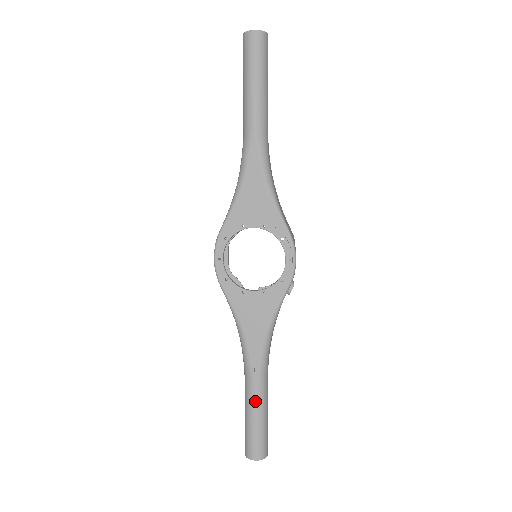
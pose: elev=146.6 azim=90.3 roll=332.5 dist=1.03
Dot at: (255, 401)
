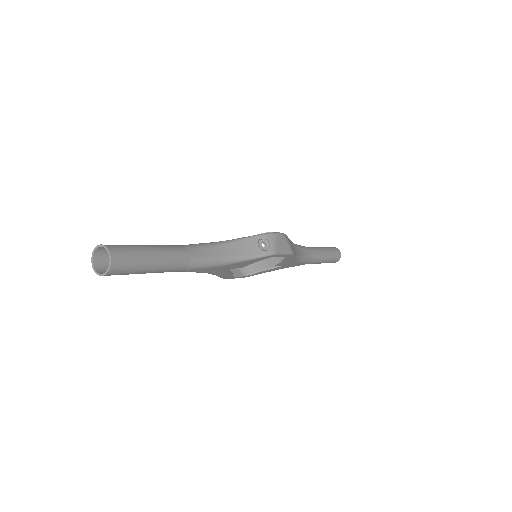
Dot at: occluded
